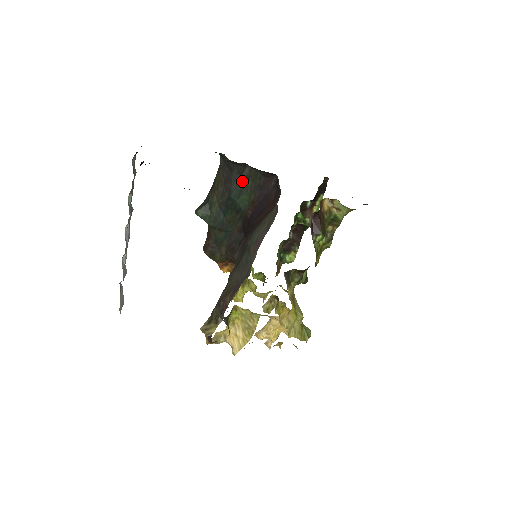
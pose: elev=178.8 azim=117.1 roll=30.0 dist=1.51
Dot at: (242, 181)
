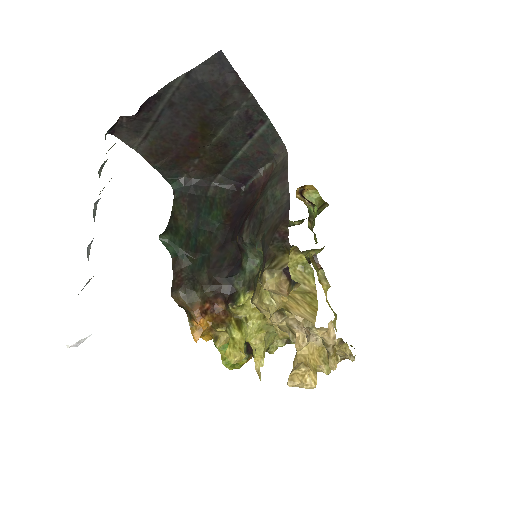
Dot at: (209, 199)
